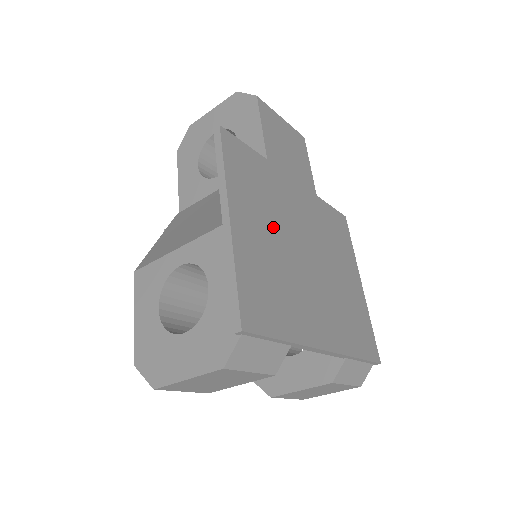
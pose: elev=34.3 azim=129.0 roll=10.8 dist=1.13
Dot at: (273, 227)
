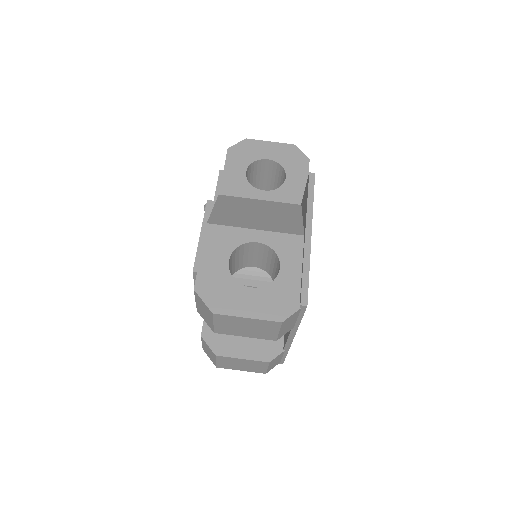
Dot at: occluded
